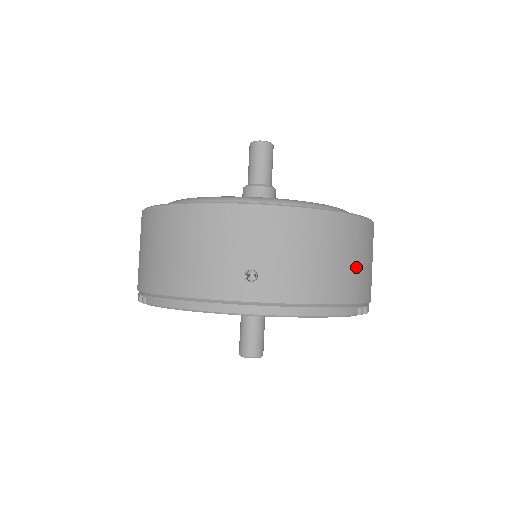
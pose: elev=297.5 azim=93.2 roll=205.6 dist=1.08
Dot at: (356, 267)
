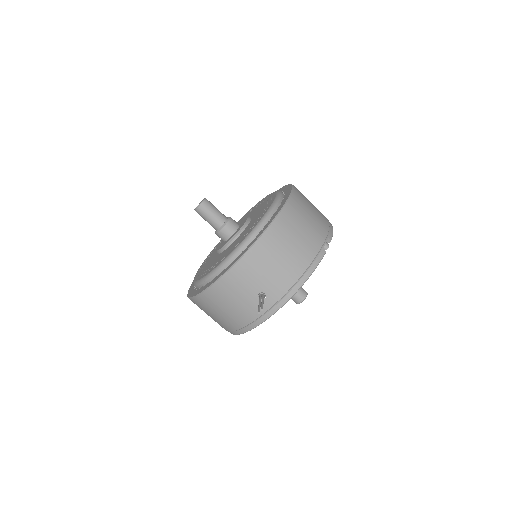
Dot at: (303, 235)
